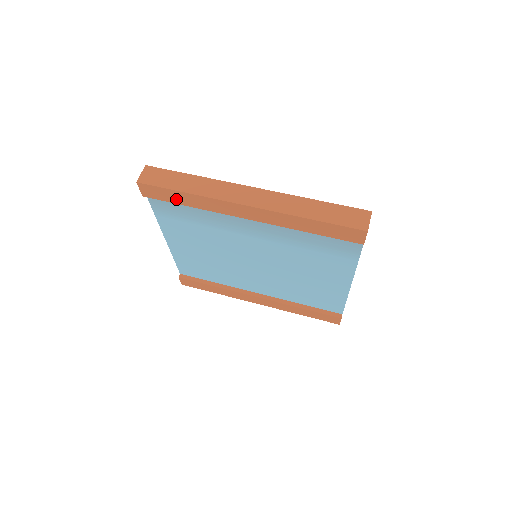
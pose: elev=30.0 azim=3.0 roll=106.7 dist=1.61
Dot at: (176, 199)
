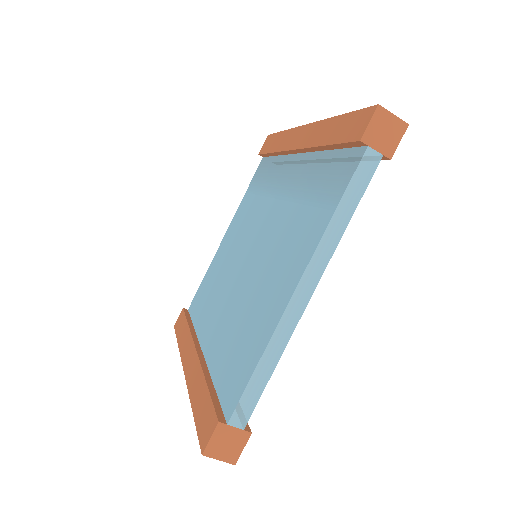
Dot at: (272, 146)
